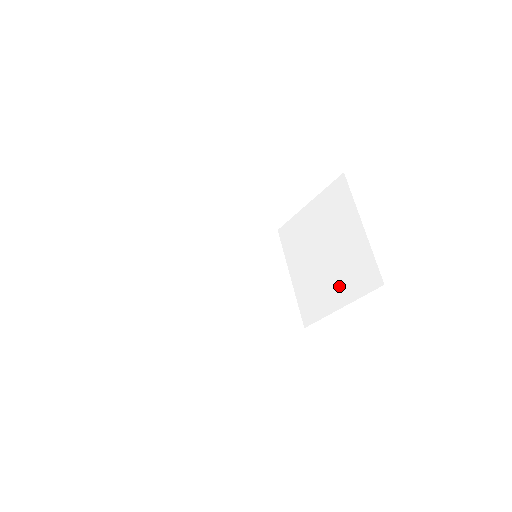
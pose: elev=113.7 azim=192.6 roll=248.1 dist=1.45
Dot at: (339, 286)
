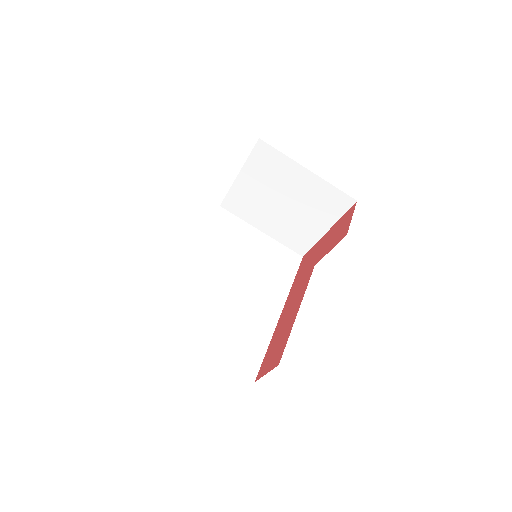
Dot at: (316, 218)
